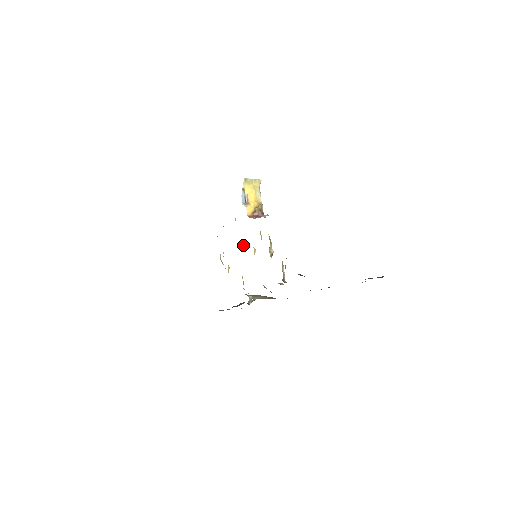
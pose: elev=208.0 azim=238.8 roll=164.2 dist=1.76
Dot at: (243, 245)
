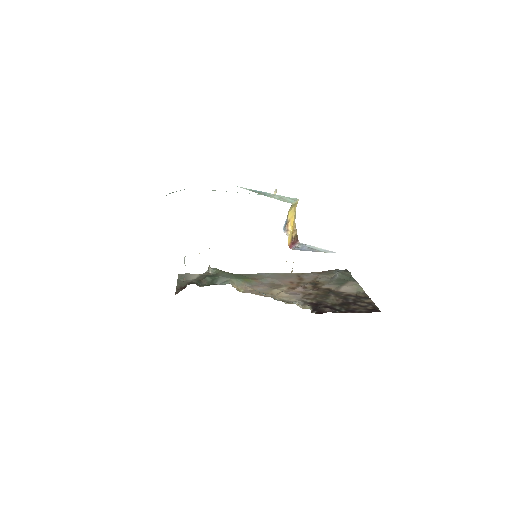
Dot at: occluded
